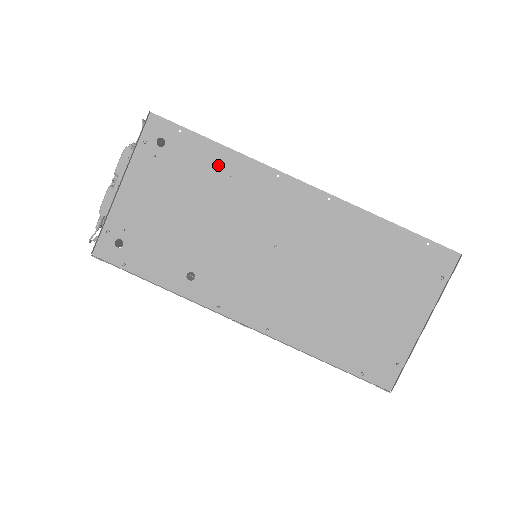
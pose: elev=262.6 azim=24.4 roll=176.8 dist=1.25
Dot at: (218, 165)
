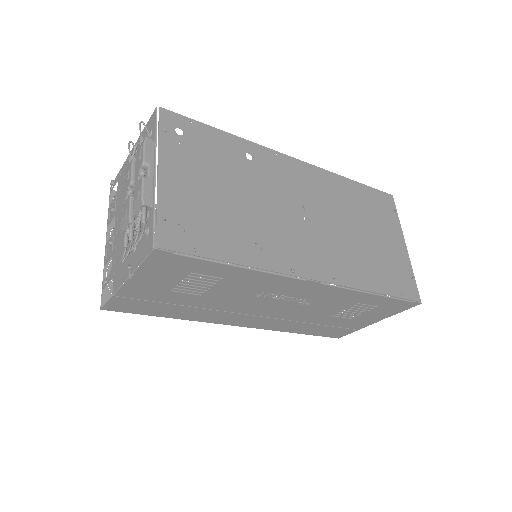
Dot at: (233, 148)
